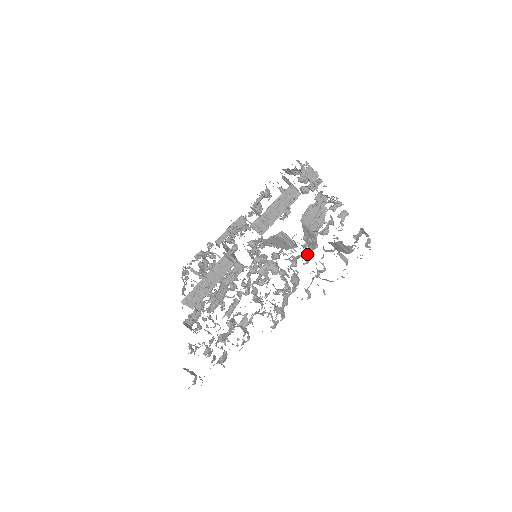
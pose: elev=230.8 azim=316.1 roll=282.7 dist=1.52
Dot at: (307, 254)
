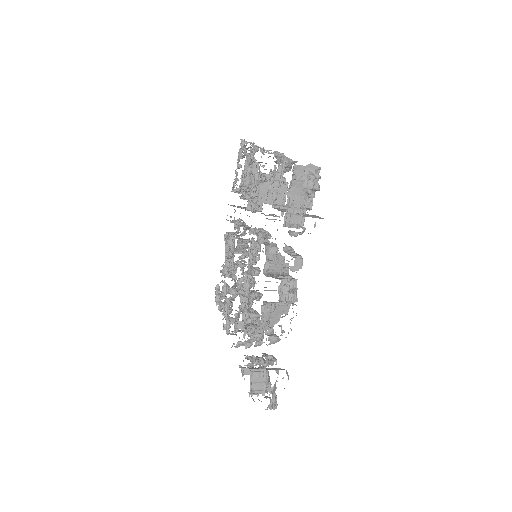
Dot at: occluded
